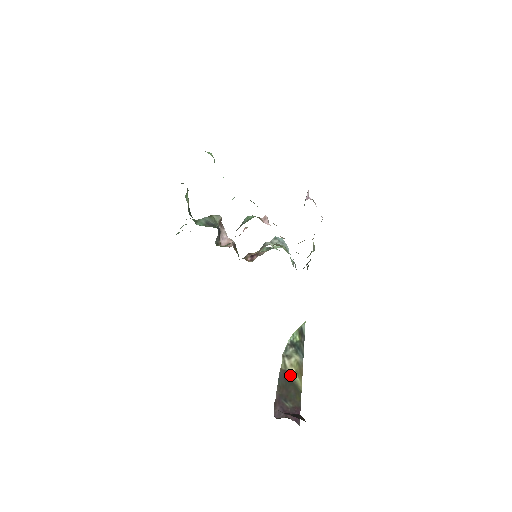
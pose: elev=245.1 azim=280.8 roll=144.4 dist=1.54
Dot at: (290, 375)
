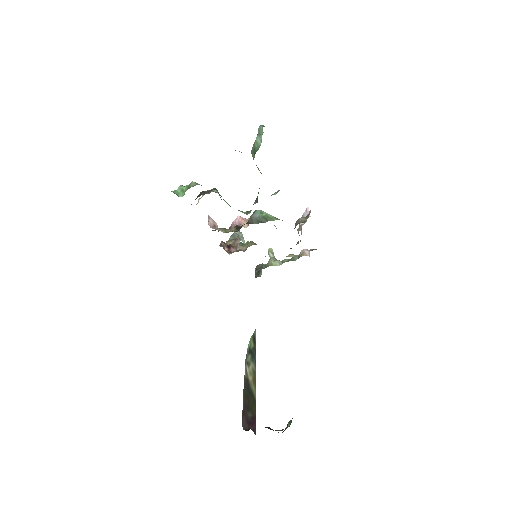
Dot at: (250, 384)
